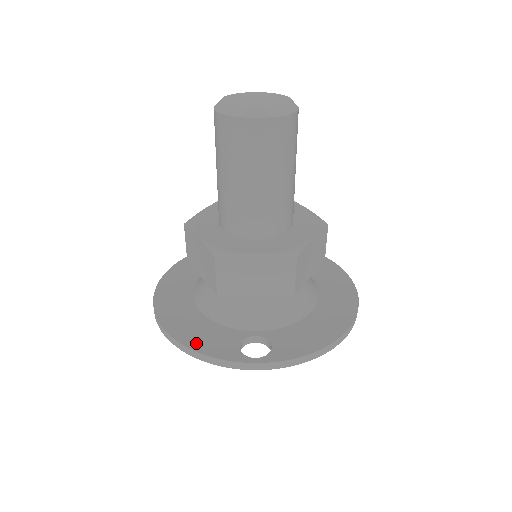
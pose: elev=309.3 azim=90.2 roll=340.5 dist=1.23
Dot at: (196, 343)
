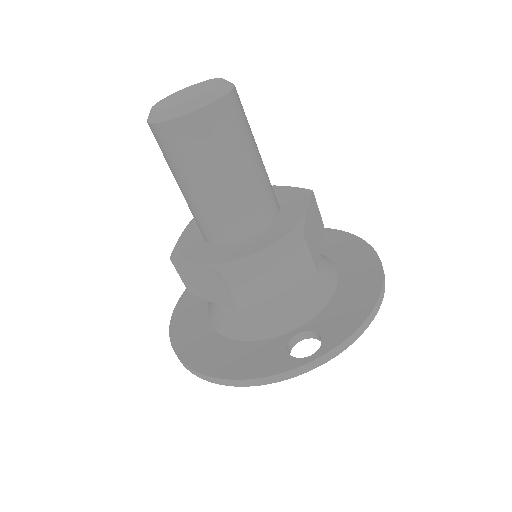
Dot at: (242, 371)
